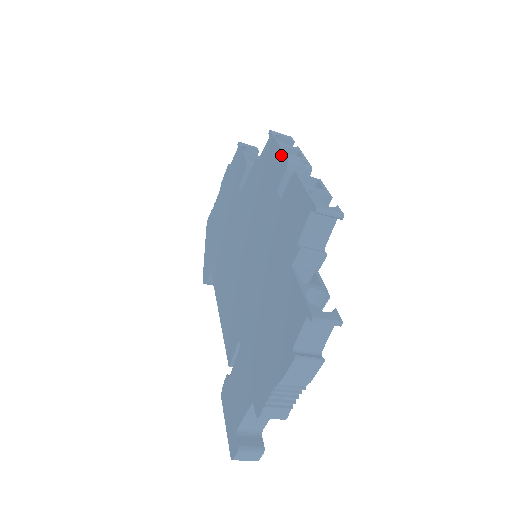
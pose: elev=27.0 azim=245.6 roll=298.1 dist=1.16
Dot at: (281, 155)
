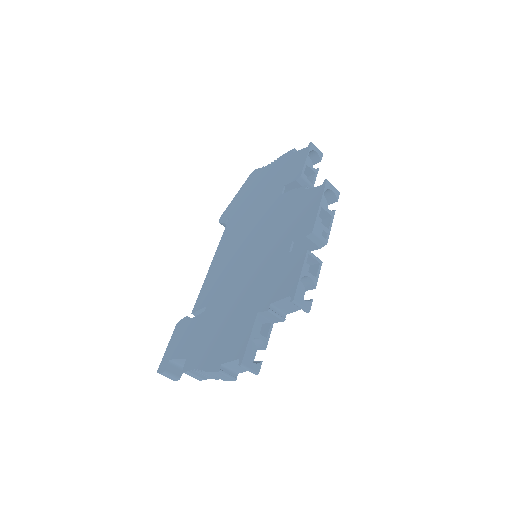
Dot at: (313, 218)
